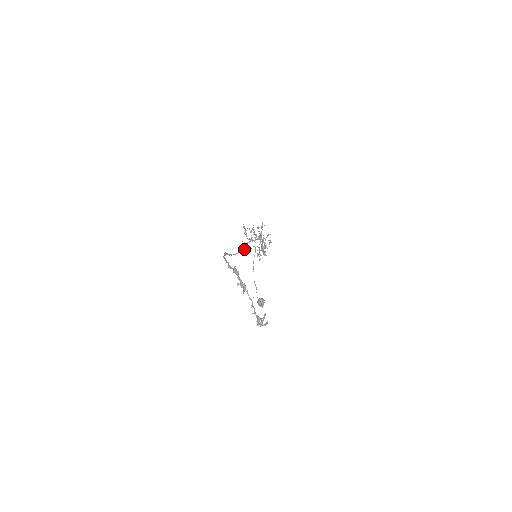
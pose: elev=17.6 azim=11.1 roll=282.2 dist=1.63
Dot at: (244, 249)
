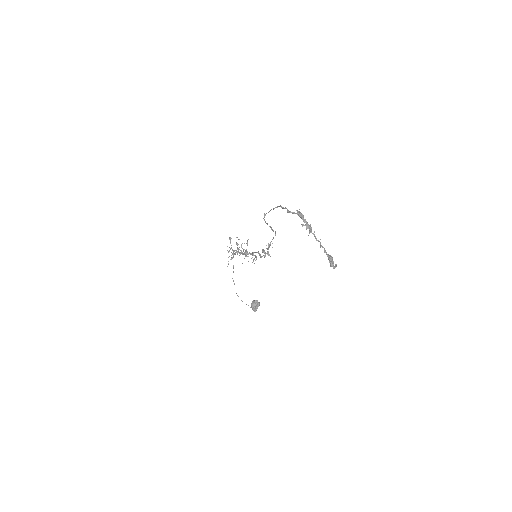
Dot at: (270, 226)
